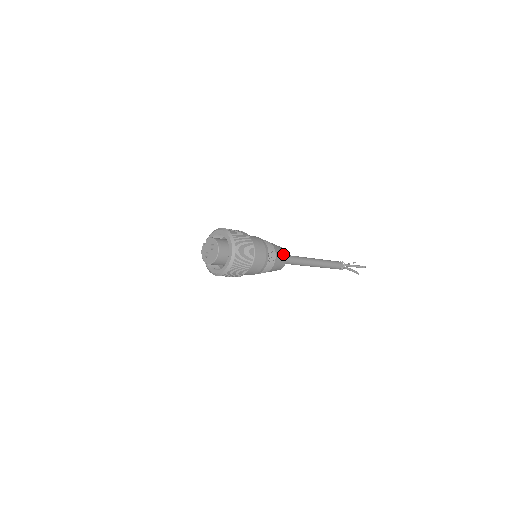
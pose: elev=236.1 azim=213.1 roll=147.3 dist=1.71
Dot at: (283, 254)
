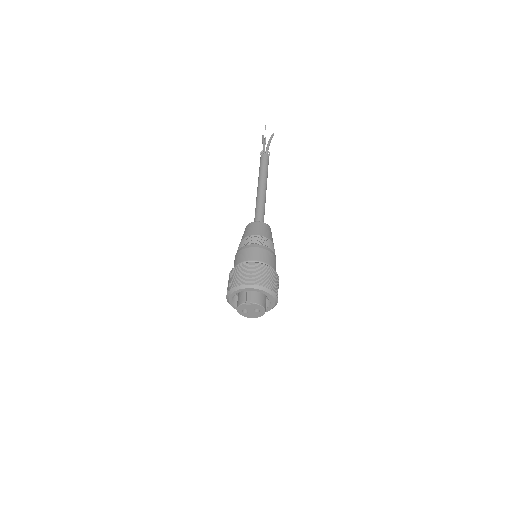
Dot at: occluded
